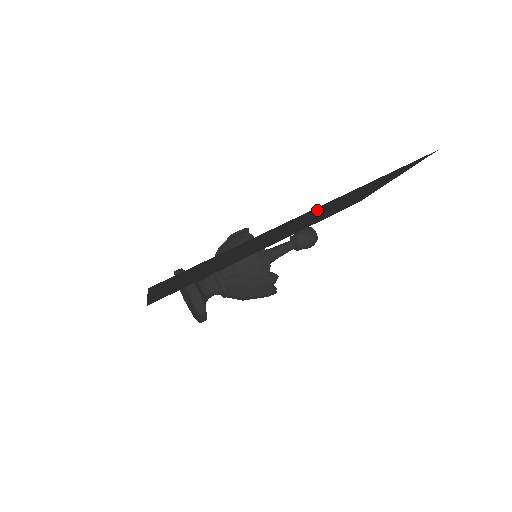
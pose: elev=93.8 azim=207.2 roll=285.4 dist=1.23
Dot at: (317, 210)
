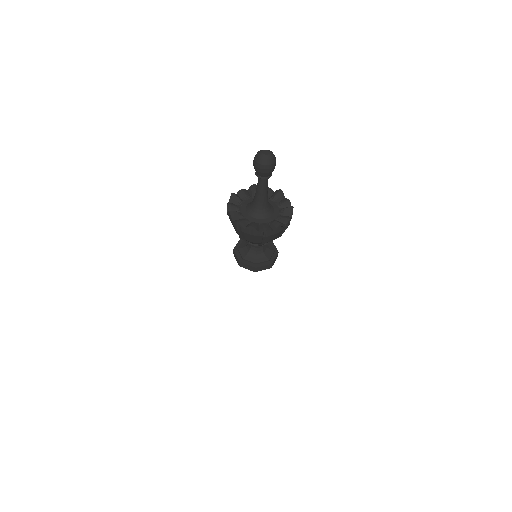
Dot at: occluded
